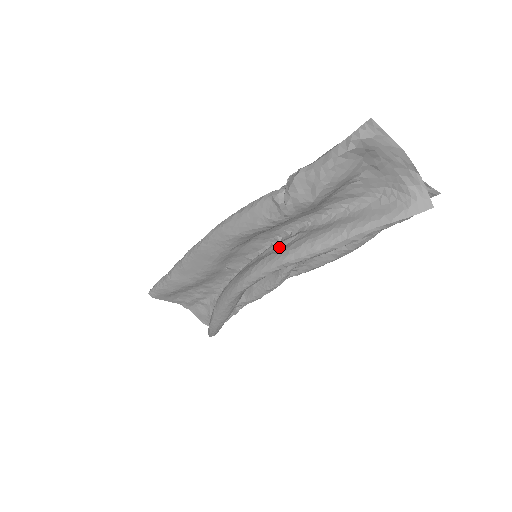
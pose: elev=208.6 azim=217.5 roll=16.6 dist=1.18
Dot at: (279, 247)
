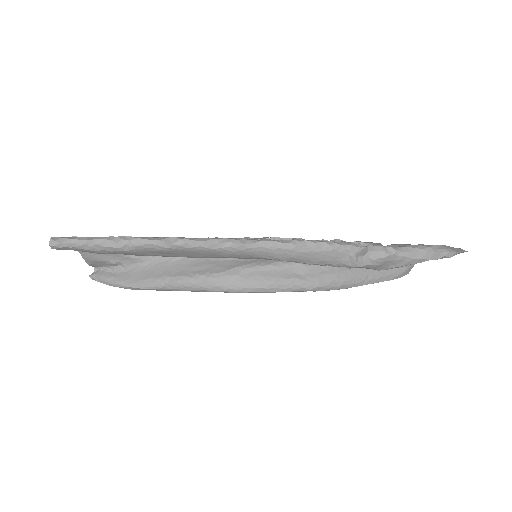
Dot at: (304, 271)
